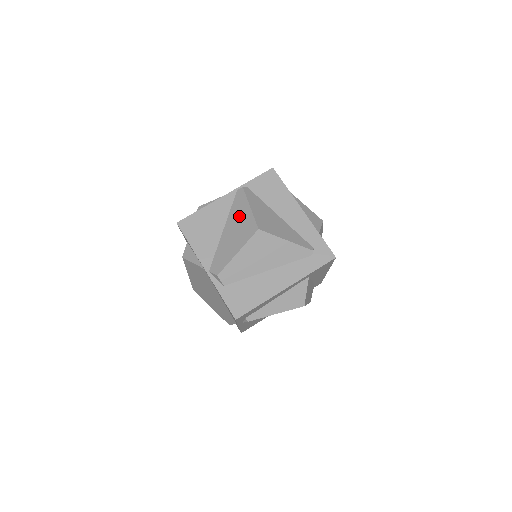
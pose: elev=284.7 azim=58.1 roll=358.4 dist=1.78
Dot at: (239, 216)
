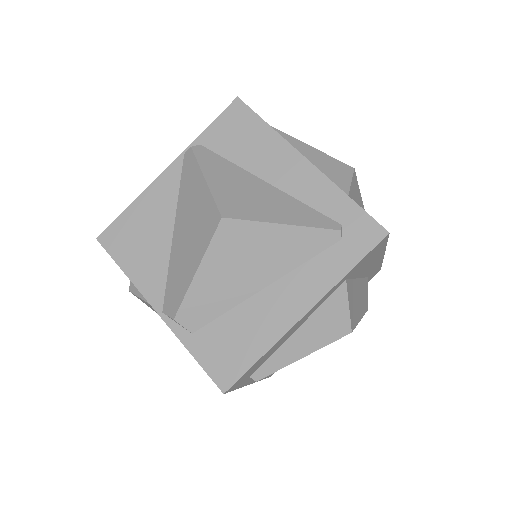
Dot at: (191, 200)
